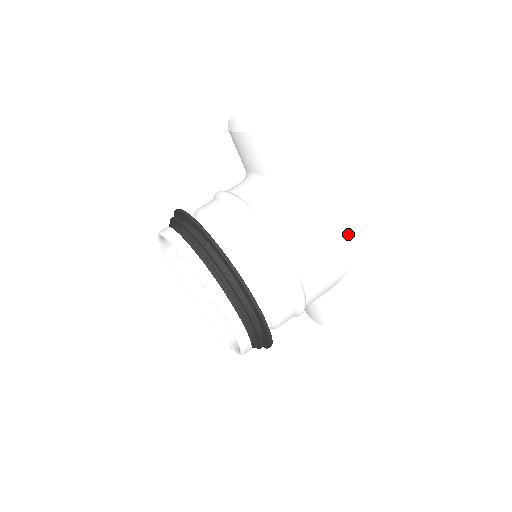
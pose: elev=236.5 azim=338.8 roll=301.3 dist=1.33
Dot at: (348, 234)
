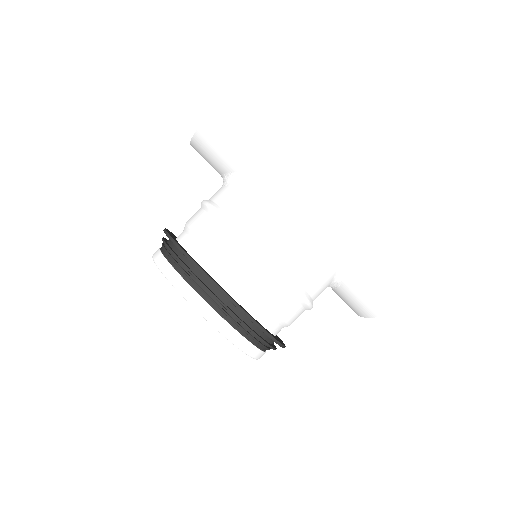
Dot at: (318, 198)
